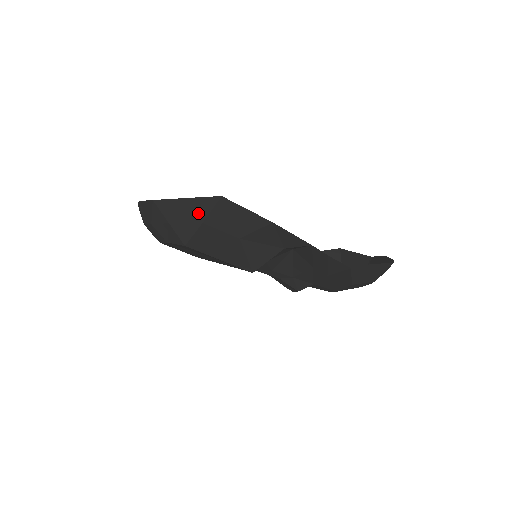
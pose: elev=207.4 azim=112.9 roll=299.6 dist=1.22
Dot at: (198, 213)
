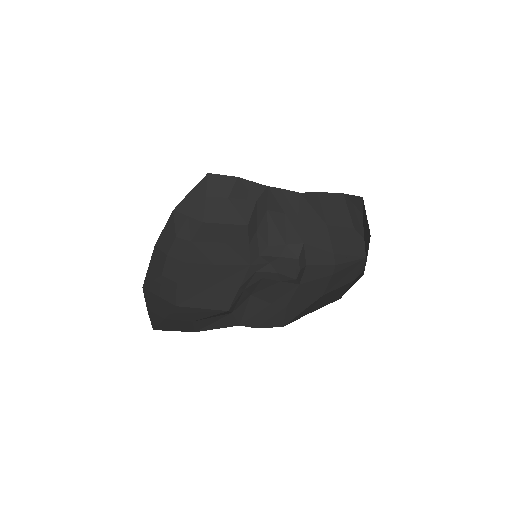
Dot at: (158, 316)
